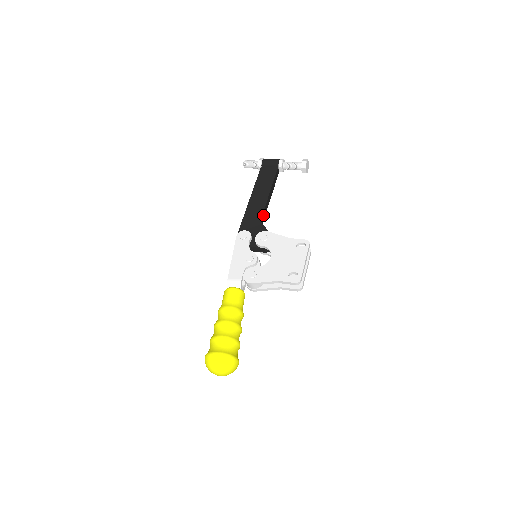
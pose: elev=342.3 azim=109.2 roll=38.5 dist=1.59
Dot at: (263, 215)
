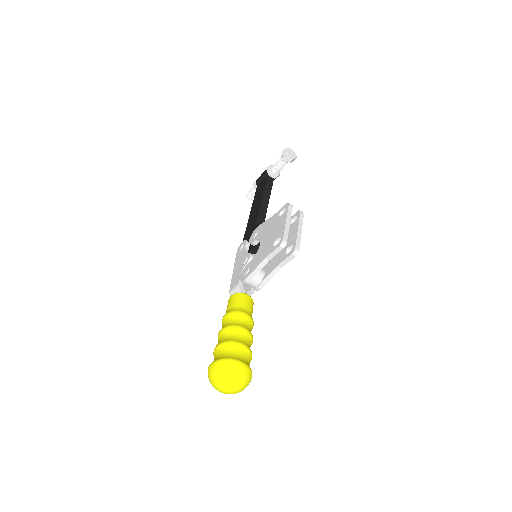
Dot at: (260, 219)
